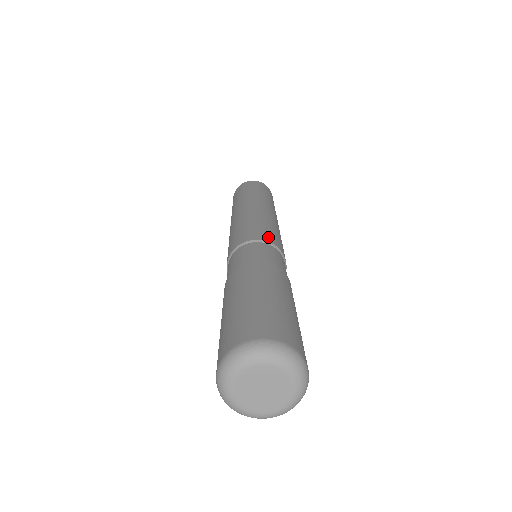
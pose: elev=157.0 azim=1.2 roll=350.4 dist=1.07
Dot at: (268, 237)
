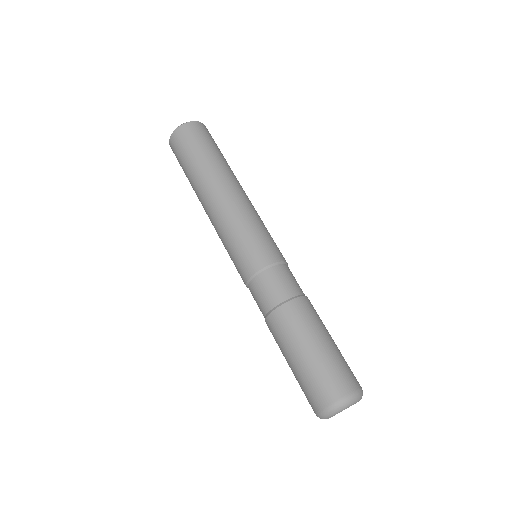
Dot at: occluded
